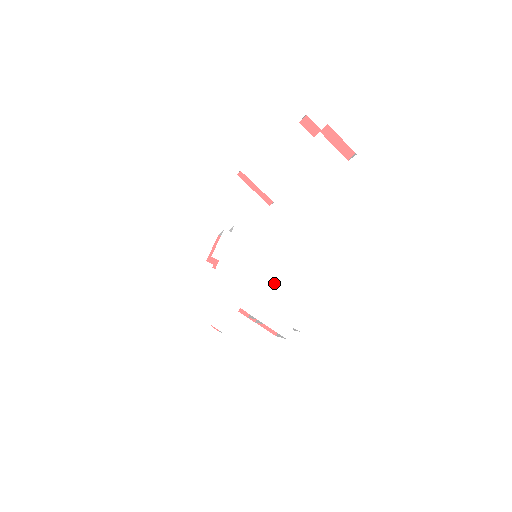
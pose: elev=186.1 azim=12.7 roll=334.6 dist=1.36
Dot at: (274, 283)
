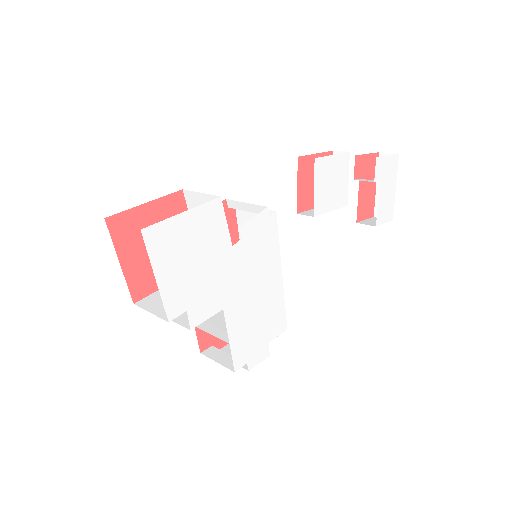
Dot at: (264, 302)
